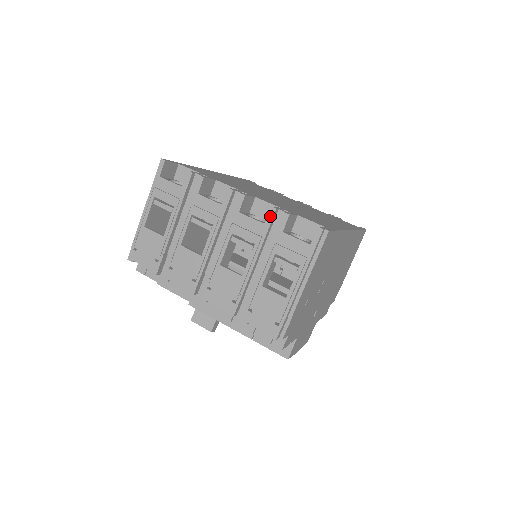
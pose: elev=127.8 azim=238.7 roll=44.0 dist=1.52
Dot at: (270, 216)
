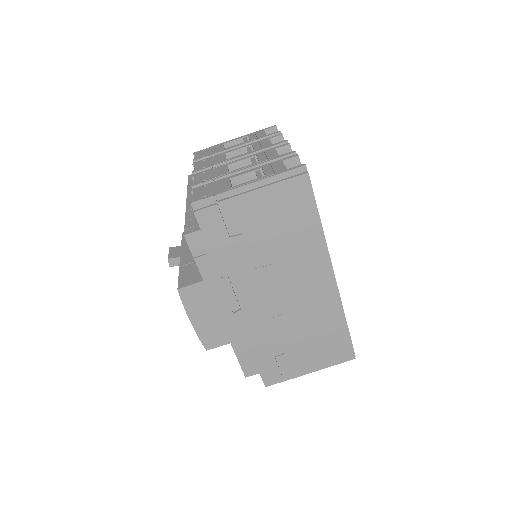
Dot at: (287, 153)
